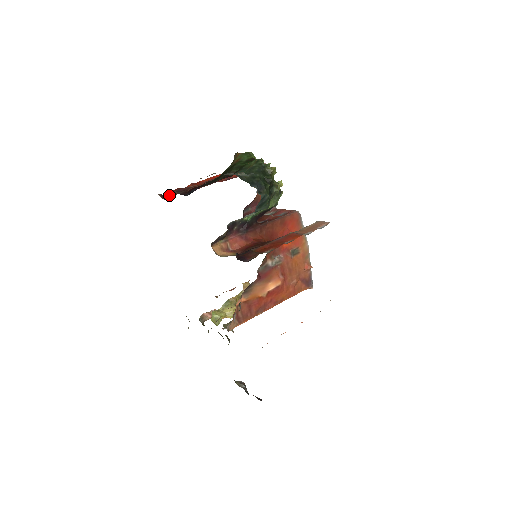
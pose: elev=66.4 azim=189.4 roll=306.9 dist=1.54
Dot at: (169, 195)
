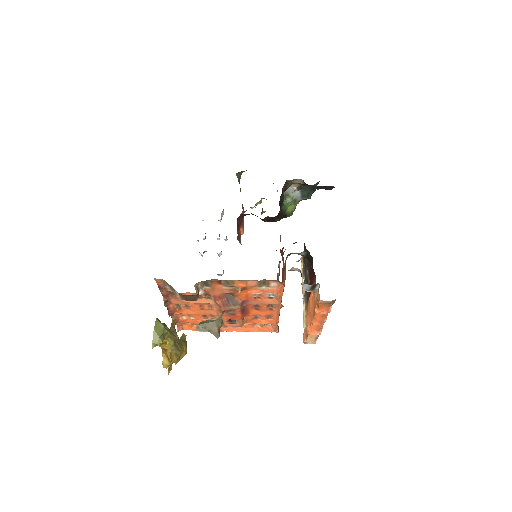
Dot at: occluded
